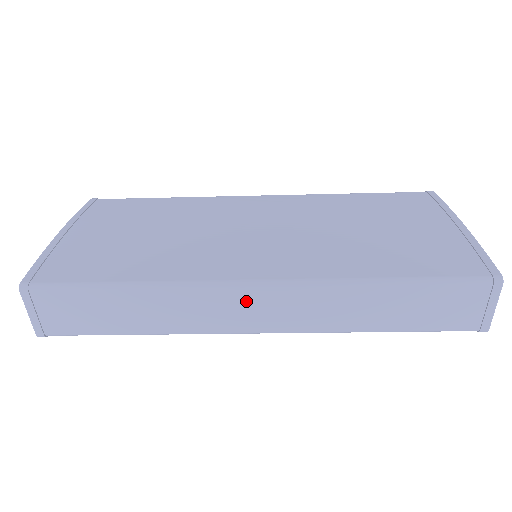
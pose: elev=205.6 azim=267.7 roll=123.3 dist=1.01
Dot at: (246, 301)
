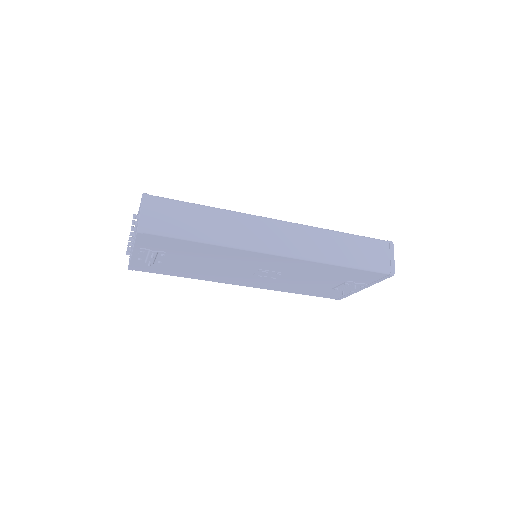
Dot at: (273, 229)
